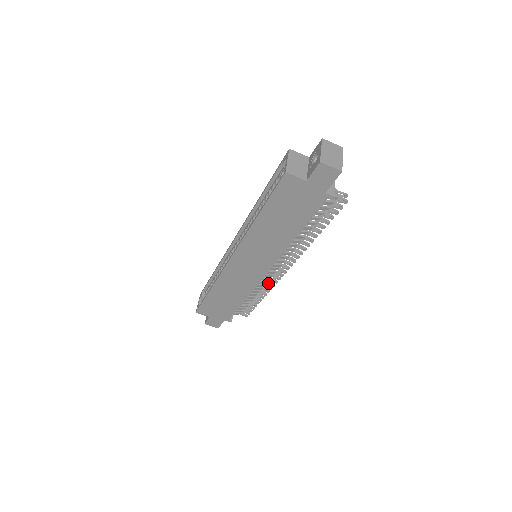
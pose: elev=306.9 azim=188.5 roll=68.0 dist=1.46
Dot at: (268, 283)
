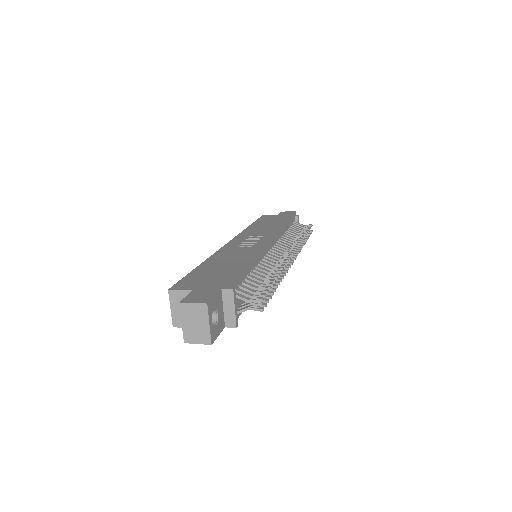
Dot at: occluded
